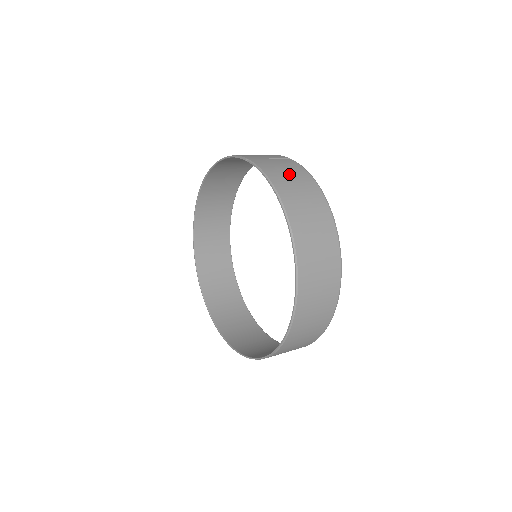
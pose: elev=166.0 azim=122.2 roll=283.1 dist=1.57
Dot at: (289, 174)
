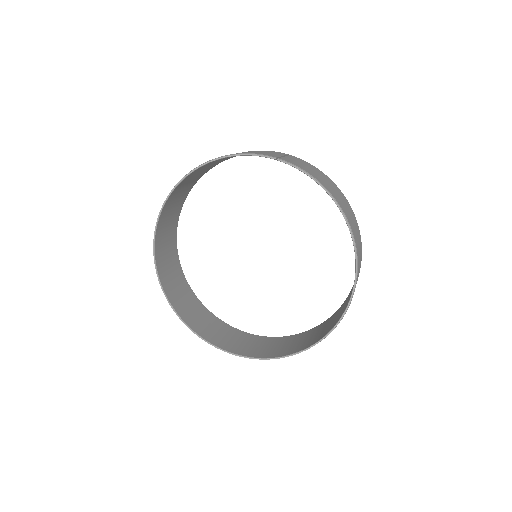
Dot at: (315, 172)
